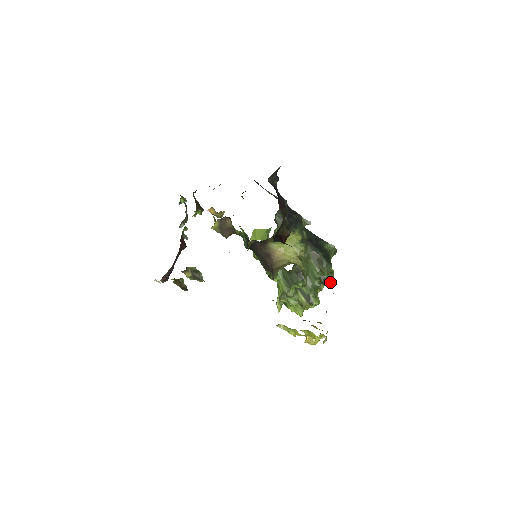
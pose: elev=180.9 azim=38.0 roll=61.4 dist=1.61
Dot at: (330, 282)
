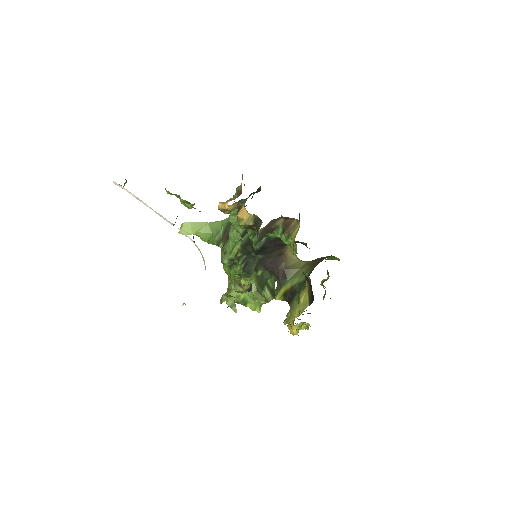
Dot at: occluded
